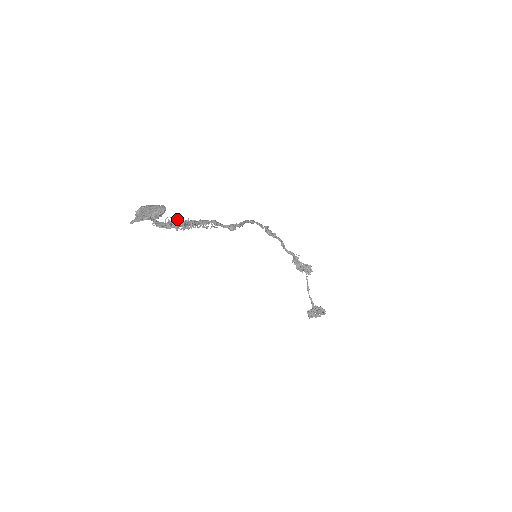
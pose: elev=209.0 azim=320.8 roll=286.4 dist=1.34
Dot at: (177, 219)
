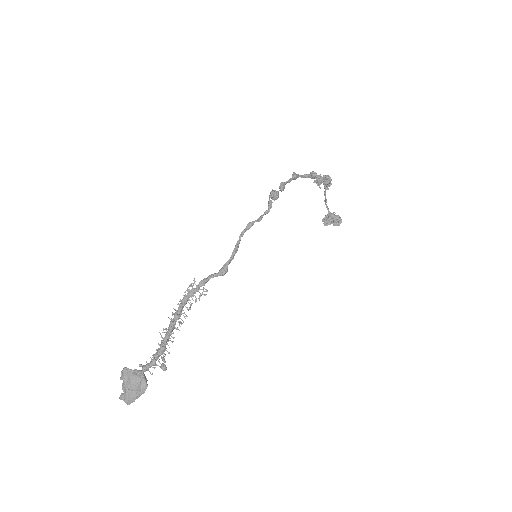
Dot at: (161, 368)
